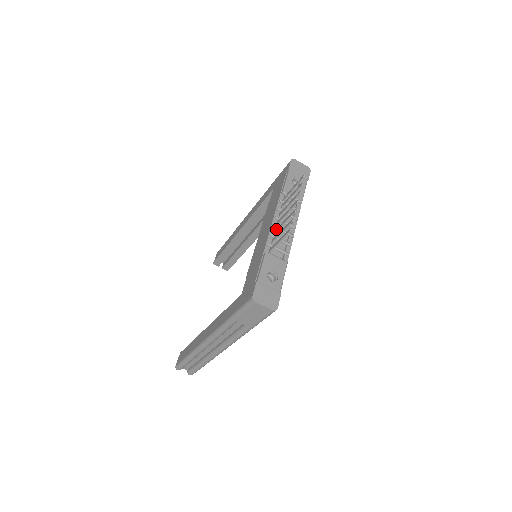
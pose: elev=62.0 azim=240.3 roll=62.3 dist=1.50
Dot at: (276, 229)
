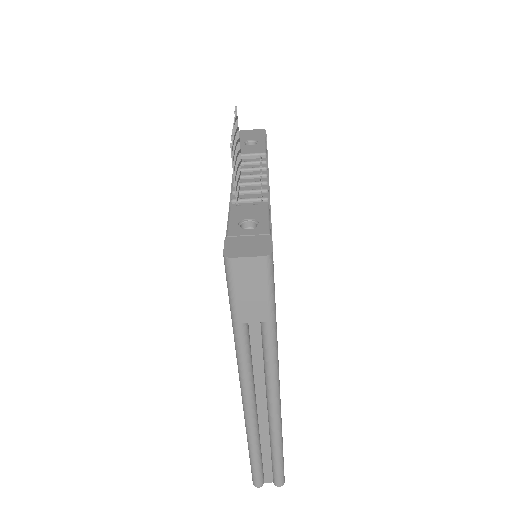
Dot at: occluded
